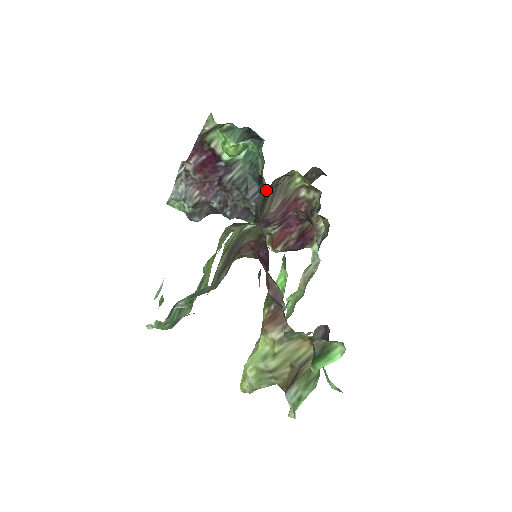
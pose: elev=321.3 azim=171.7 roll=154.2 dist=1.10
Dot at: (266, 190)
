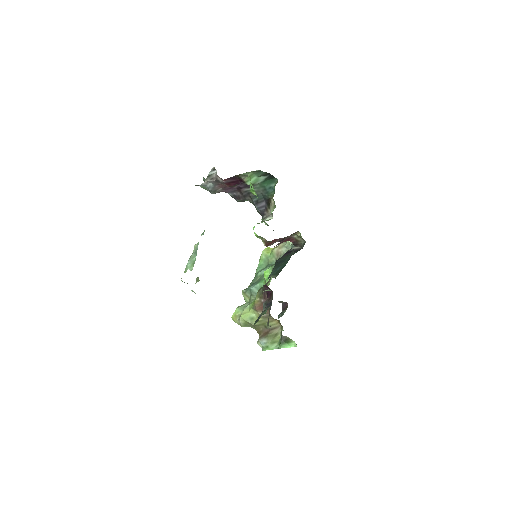
Dot at: occluded
